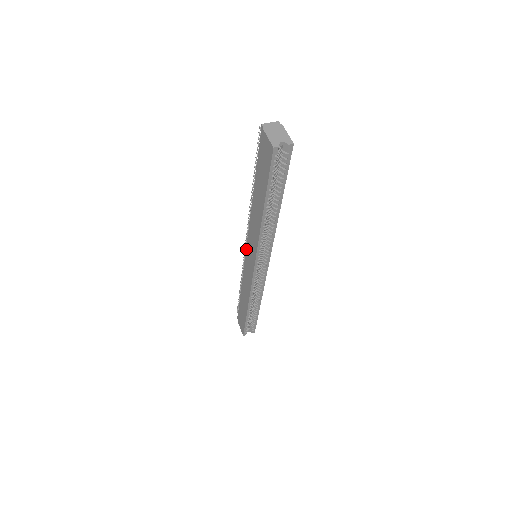
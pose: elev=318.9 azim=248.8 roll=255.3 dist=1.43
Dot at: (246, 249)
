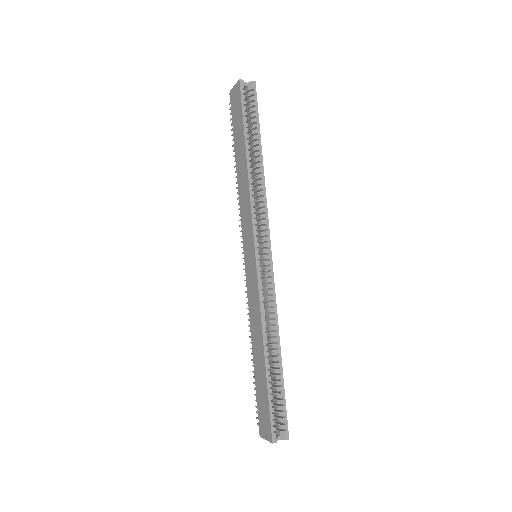
Dot at: (244, 258)
